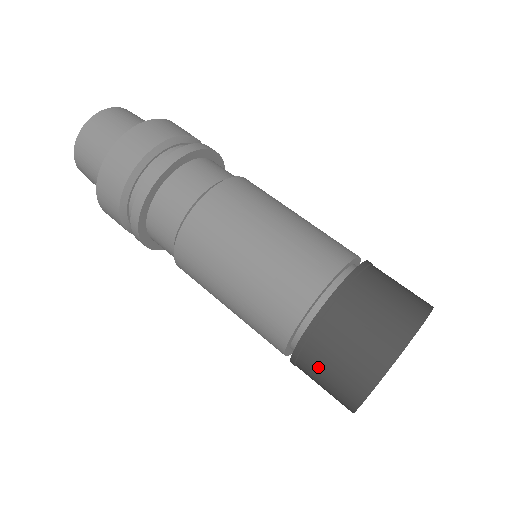
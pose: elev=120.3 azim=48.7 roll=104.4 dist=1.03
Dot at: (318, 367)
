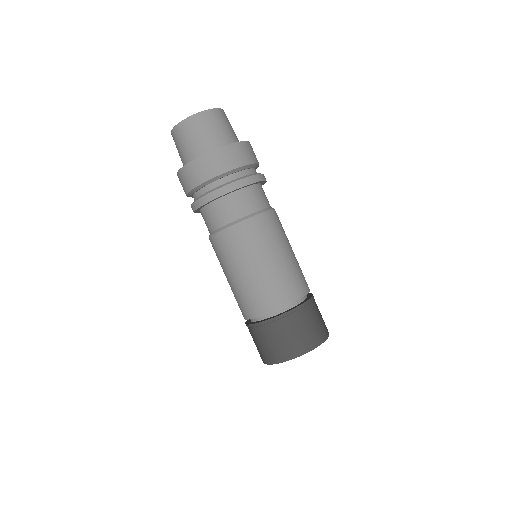
Dot at: occluded
